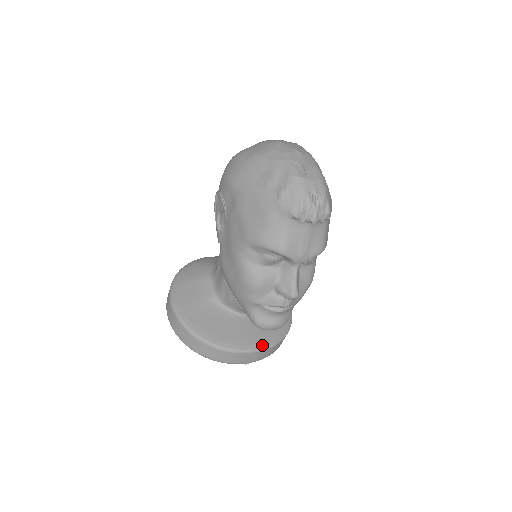
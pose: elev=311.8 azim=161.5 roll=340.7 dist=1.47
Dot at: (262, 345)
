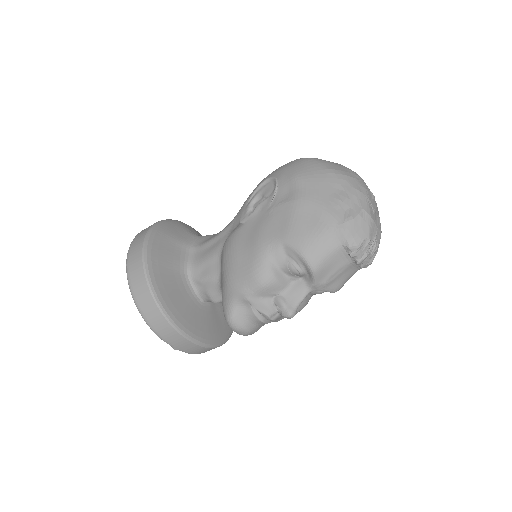
Dot at: (204, 340)
